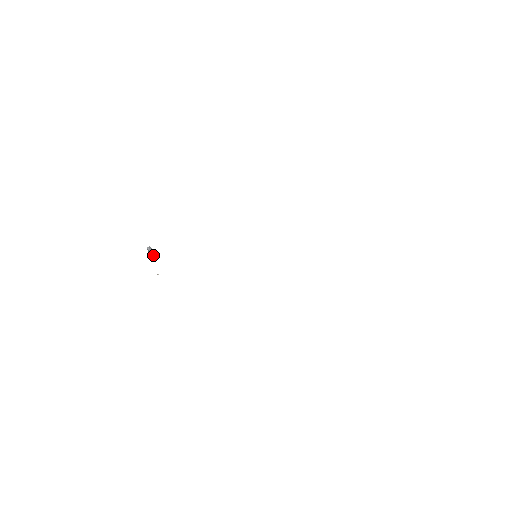
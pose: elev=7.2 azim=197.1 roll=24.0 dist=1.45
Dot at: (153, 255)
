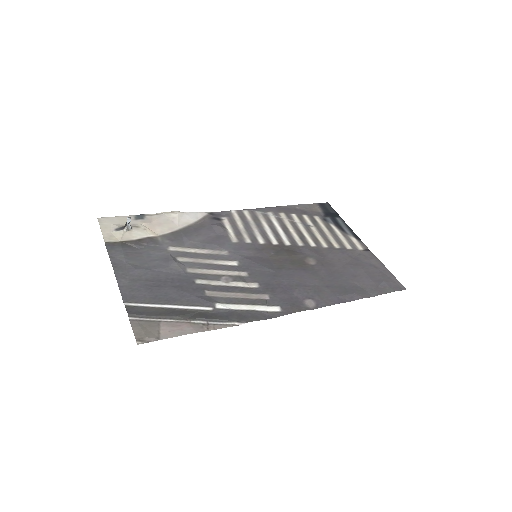
Dot at: (126, 228)
